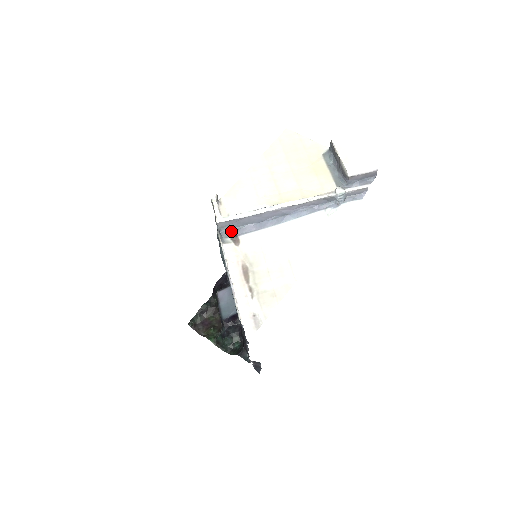
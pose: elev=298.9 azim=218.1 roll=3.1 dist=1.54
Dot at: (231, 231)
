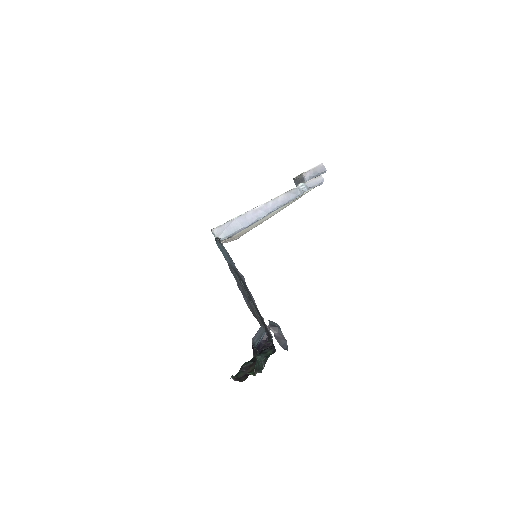
Dot at: (227, 238)
